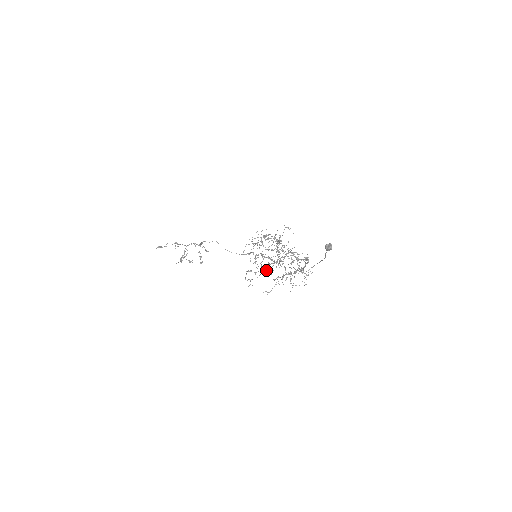
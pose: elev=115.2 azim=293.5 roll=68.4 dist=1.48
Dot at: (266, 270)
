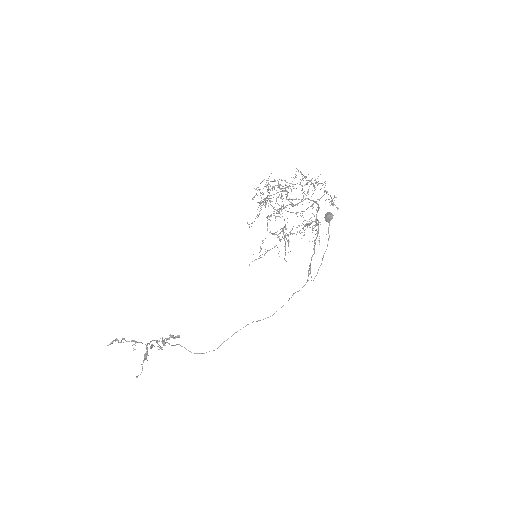
Dot at: occluded
